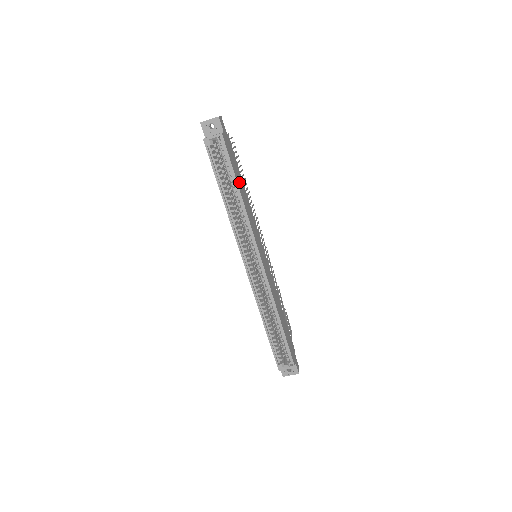
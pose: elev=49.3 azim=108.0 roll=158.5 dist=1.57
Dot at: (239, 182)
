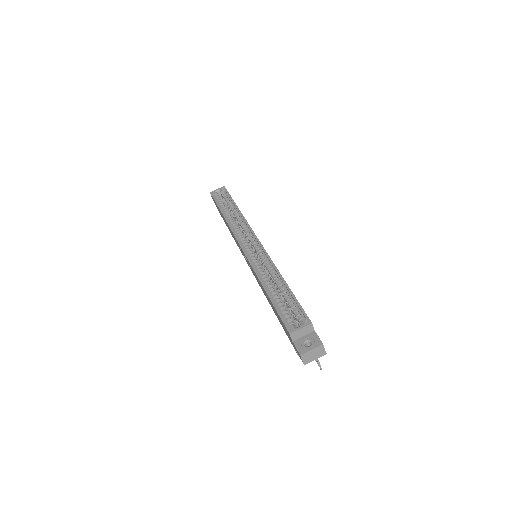
Dot at: occluded
